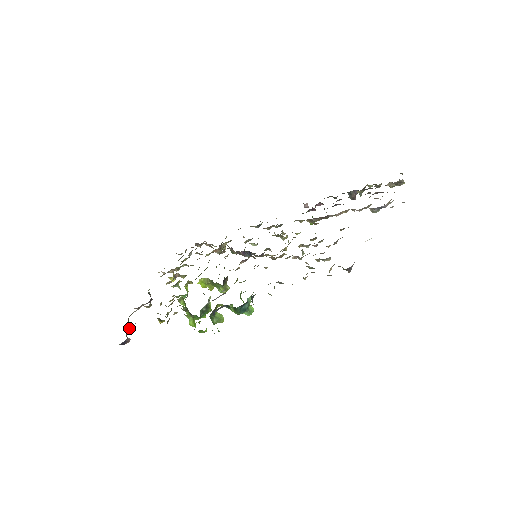
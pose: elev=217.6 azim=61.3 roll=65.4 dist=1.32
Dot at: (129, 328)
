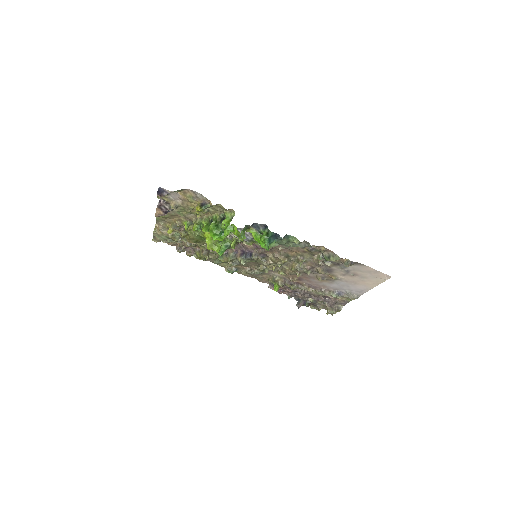
Dot at: occluded
